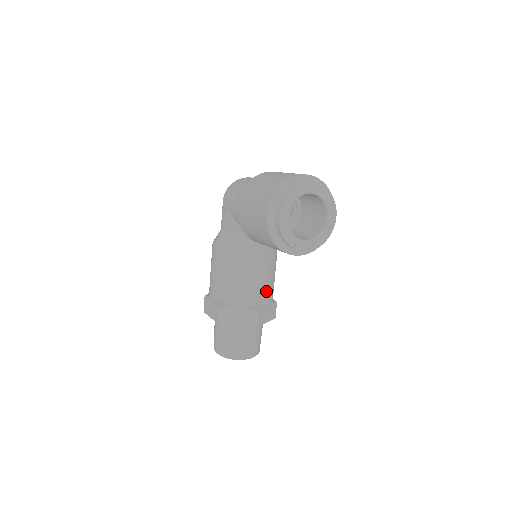
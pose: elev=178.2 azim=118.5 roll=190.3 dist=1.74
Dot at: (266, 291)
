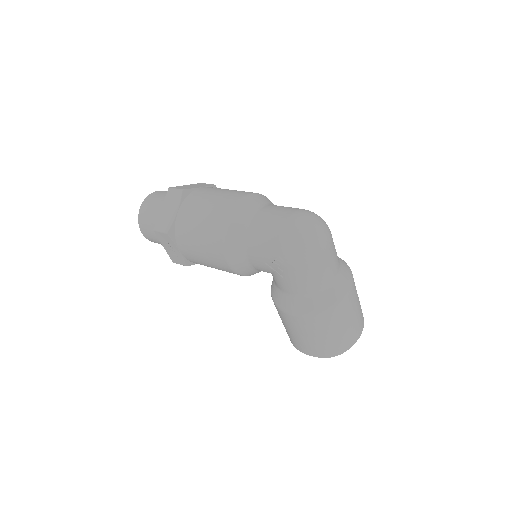
Dot at: occluded
